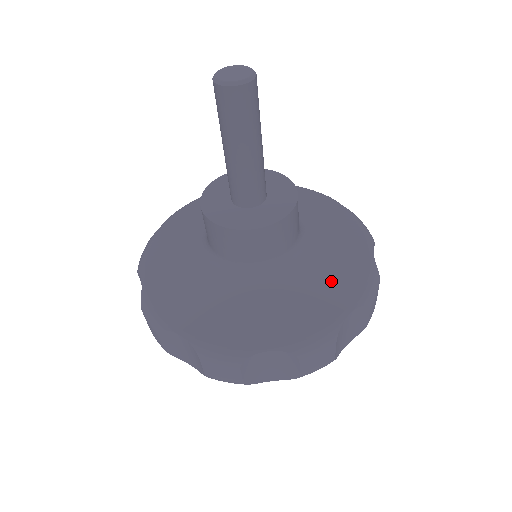
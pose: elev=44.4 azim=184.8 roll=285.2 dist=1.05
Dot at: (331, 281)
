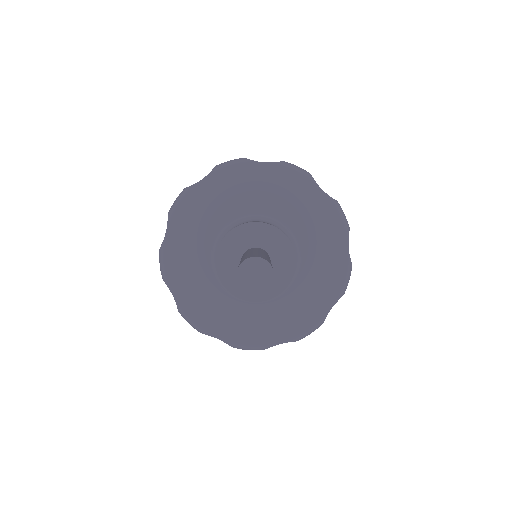
Dot at: (284, 320)
